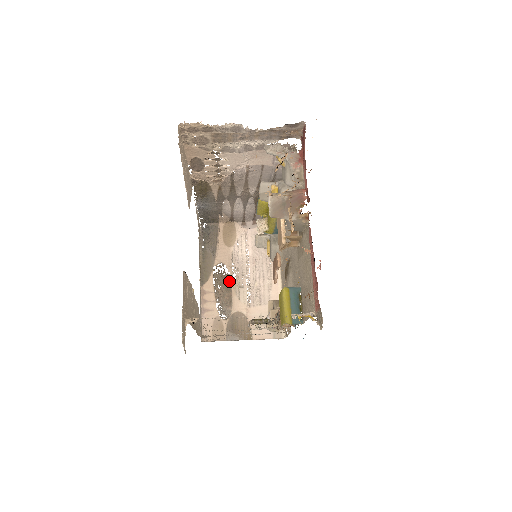
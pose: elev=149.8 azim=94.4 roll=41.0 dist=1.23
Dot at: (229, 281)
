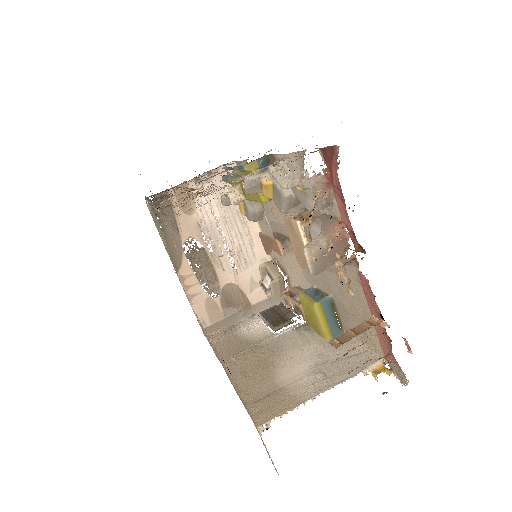
Dot at: (206, 255)
